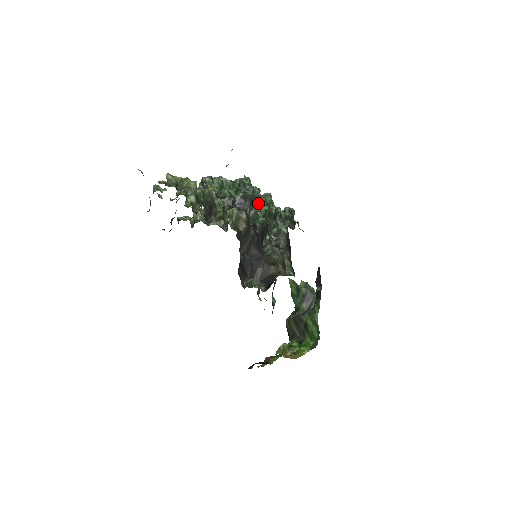
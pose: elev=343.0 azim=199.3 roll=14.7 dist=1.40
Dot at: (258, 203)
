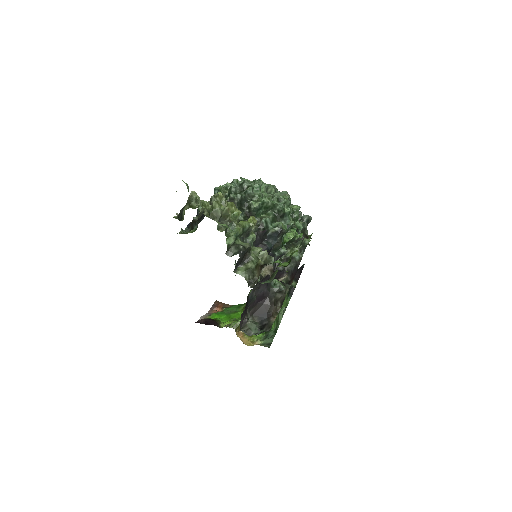
Dot at: (287, 231)
